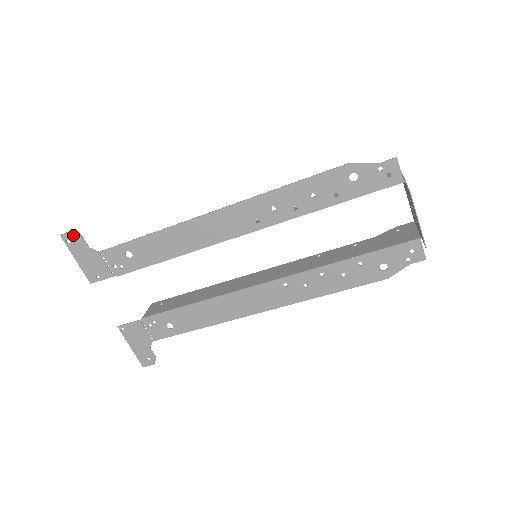
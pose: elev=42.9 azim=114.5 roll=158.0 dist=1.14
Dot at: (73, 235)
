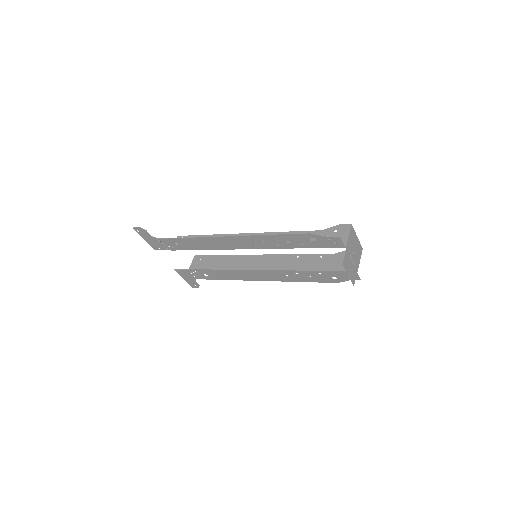
Dot at: (141, 229)
